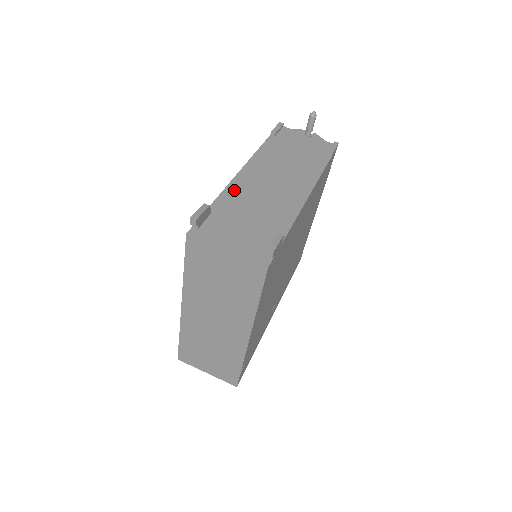
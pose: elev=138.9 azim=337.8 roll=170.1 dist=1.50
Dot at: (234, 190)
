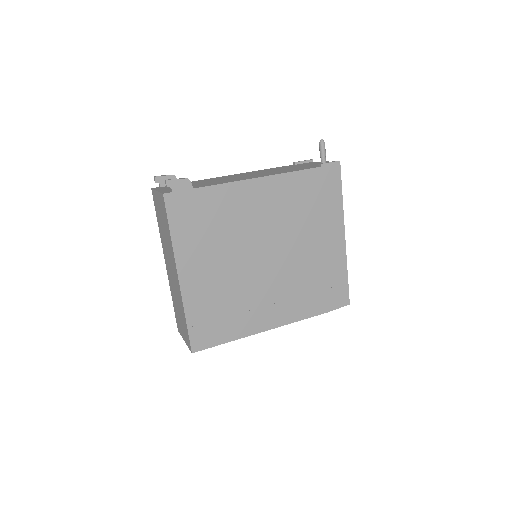
Dot at: occluded
